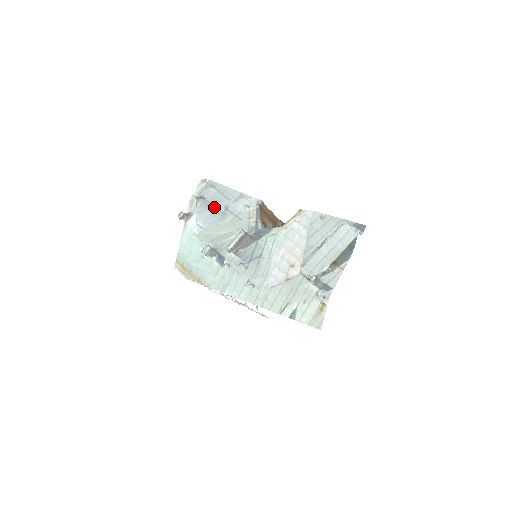
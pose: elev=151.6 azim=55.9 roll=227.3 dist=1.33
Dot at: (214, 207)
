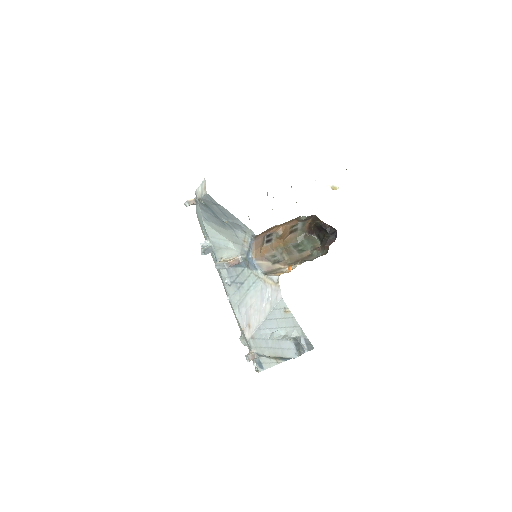
Dot at: (214, 214)
